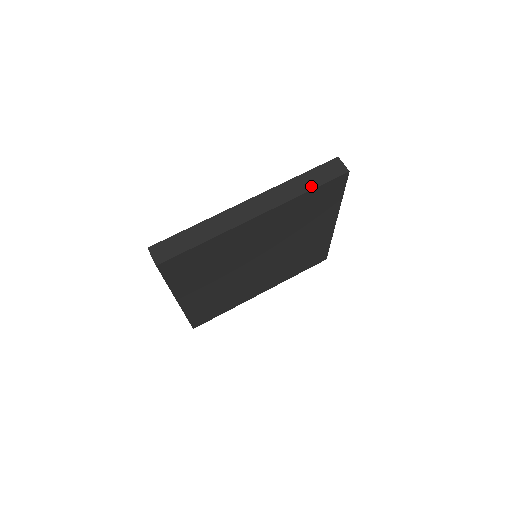
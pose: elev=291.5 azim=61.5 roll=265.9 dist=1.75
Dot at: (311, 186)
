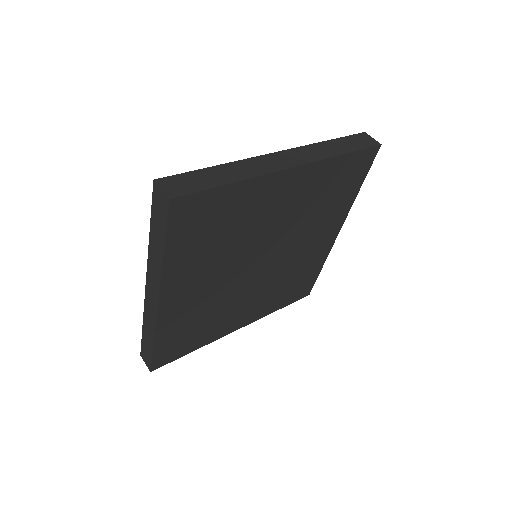
Dot at: (346, 150)
